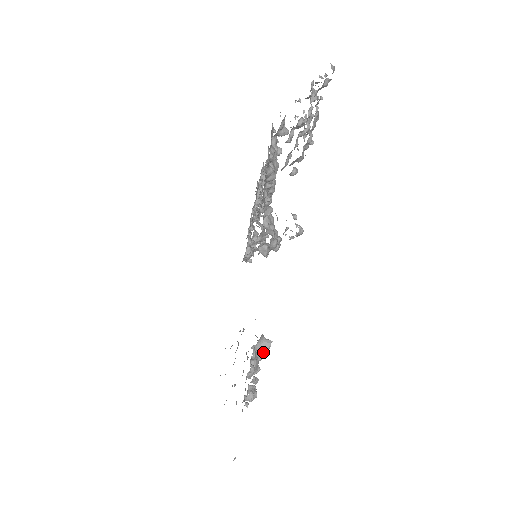
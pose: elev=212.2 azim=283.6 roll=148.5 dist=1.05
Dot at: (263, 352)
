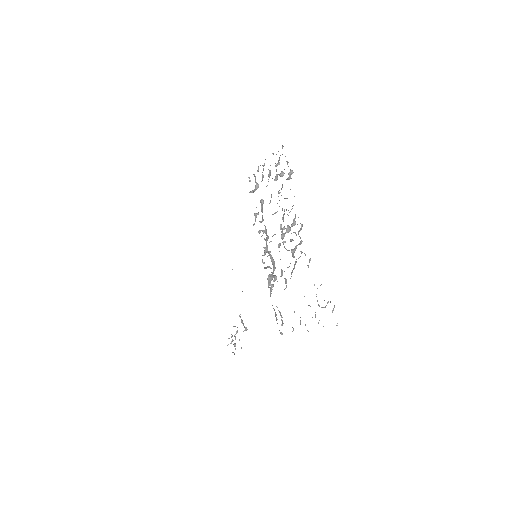
Dot at: occluded
